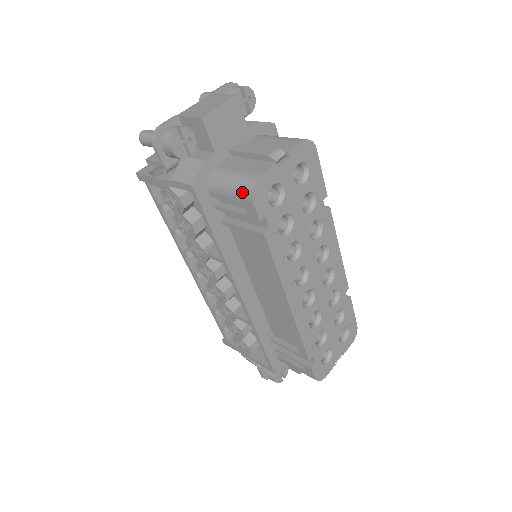
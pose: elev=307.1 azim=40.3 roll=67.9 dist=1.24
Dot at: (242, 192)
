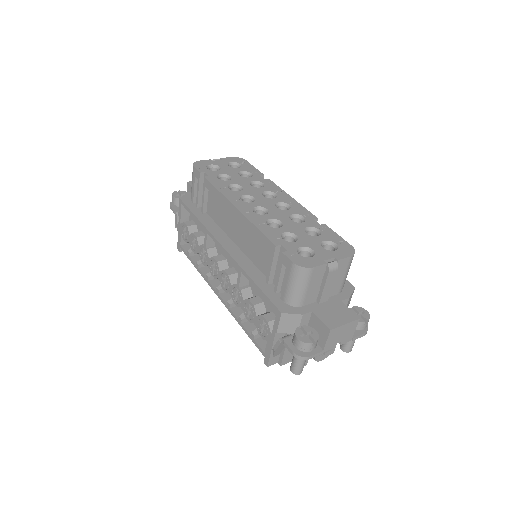
Dot at: (192, 172)
